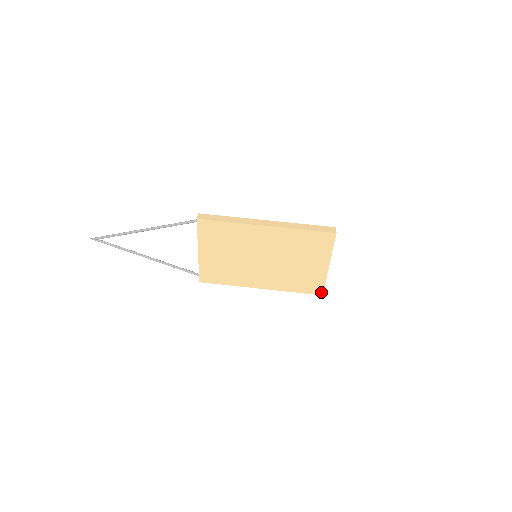
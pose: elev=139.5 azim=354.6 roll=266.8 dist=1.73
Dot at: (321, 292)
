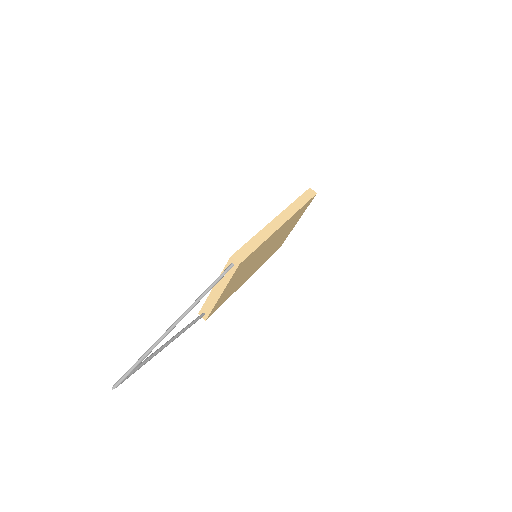
Dot at: (280, 246)
